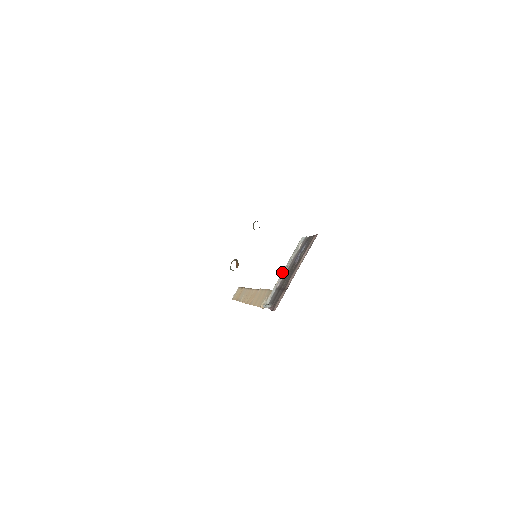
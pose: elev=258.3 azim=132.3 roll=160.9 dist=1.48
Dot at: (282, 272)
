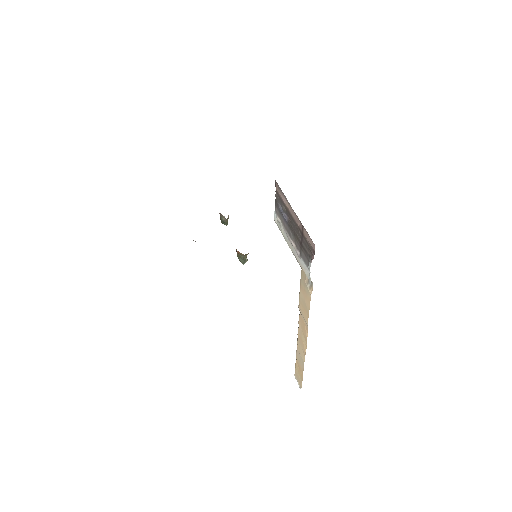
Dot at: (291, 250)
